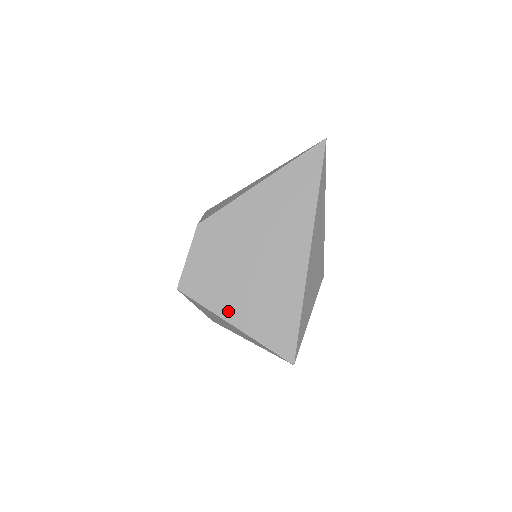
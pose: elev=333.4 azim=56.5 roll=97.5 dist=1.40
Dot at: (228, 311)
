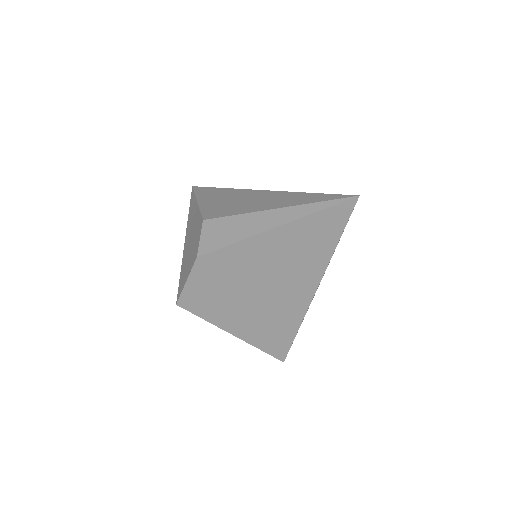
Dot at: (227, 325)
